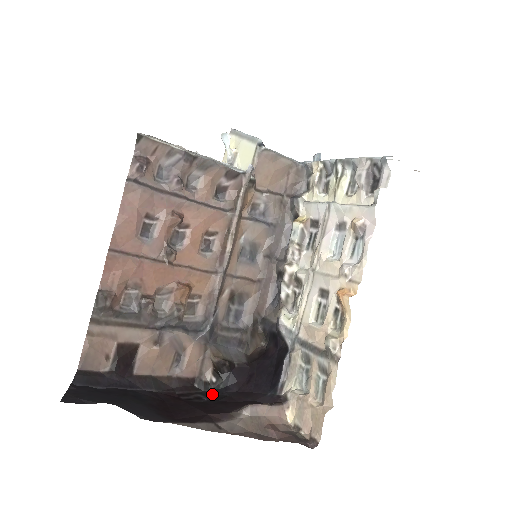
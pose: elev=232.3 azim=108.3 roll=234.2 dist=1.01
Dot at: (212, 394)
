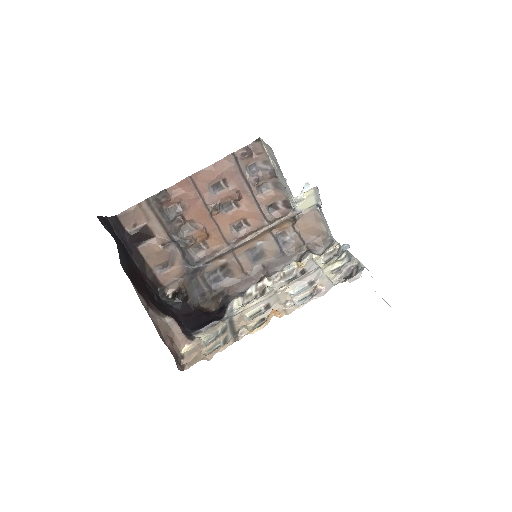
Dot at: (161, 301)
